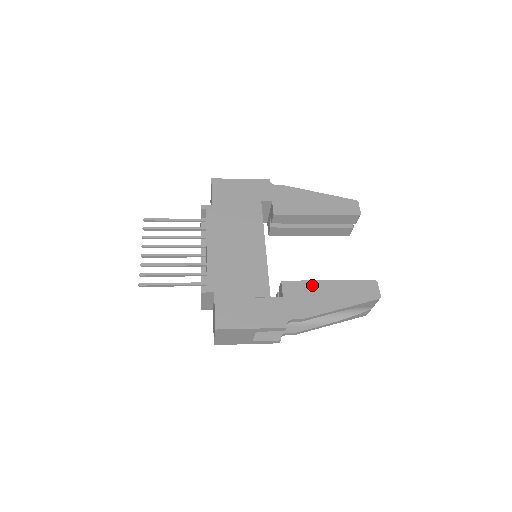
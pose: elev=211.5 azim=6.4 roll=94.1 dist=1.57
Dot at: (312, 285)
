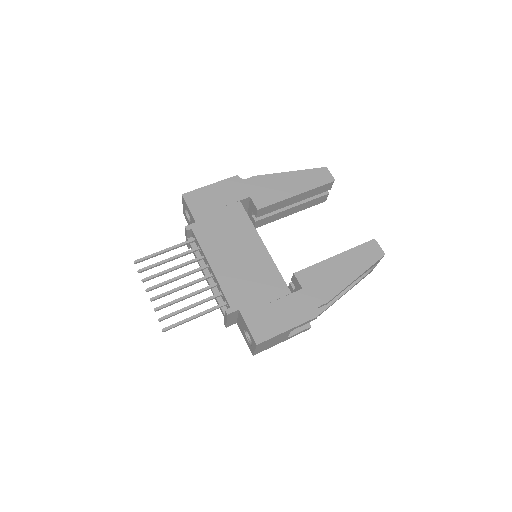
Dot at: (322, 266)
